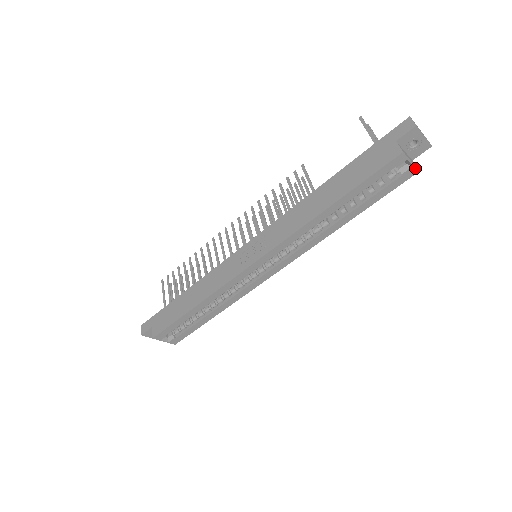
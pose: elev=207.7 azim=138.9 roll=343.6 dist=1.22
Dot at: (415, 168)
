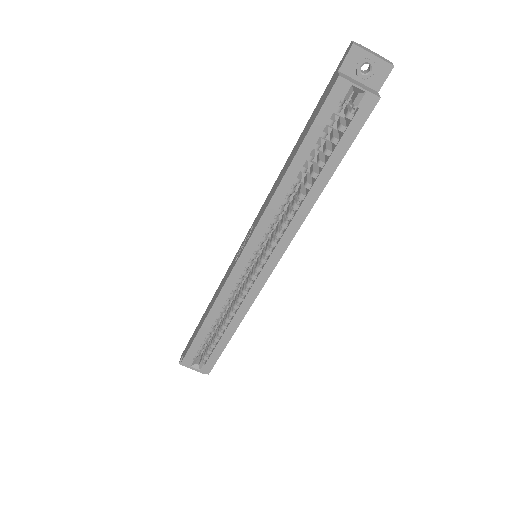
Dot at: (371, 95)
